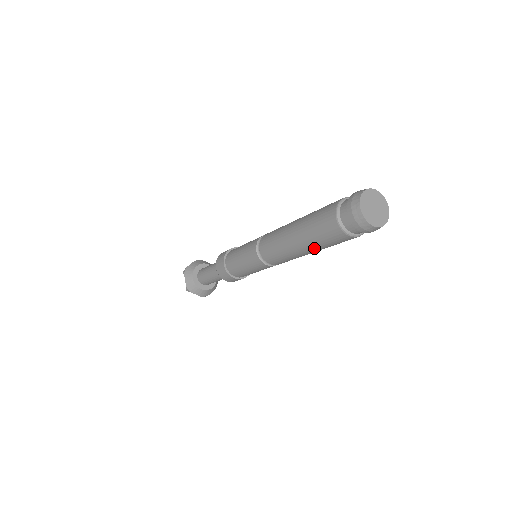
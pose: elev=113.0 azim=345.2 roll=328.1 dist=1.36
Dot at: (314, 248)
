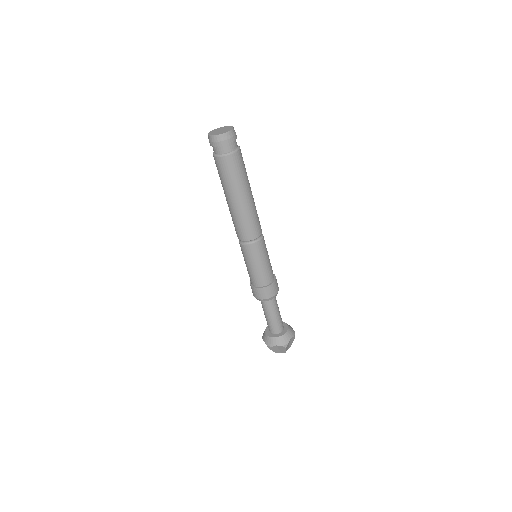
Dot at: (234, 191)
